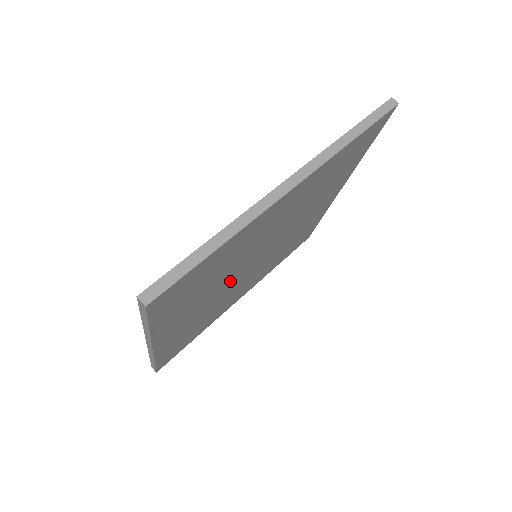
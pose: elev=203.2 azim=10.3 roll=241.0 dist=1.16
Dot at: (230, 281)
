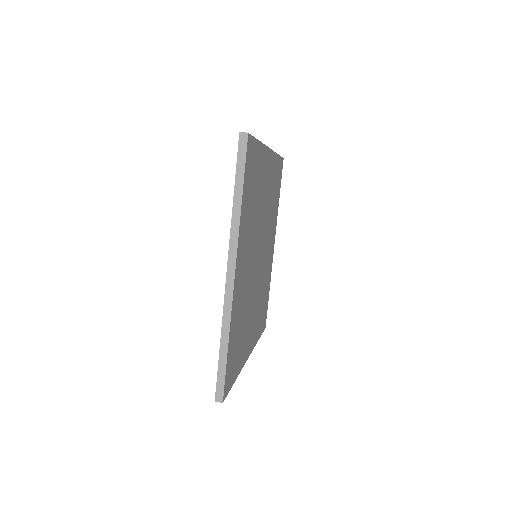
Dot at: (253, 254)
